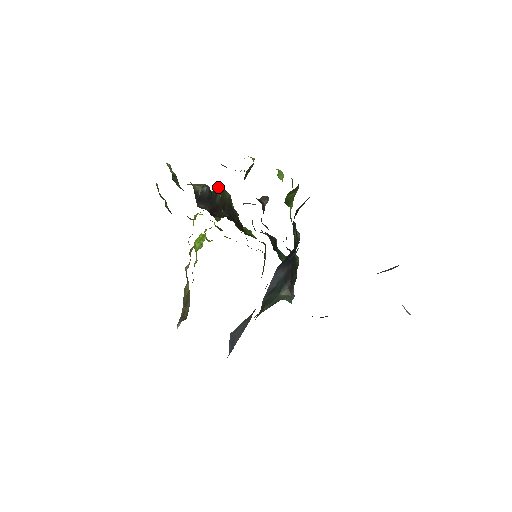
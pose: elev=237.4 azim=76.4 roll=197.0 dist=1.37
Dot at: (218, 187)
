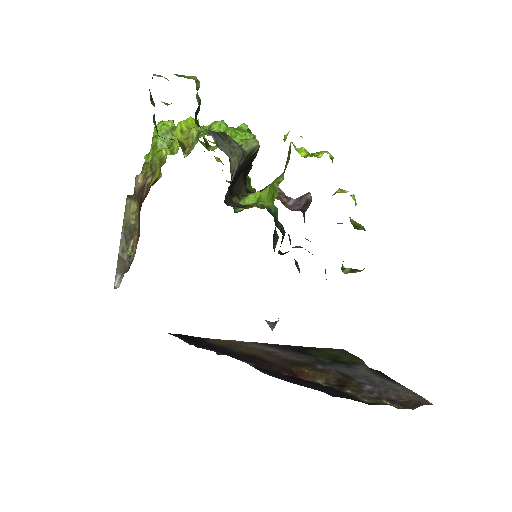
Dot at: (254, 148)
